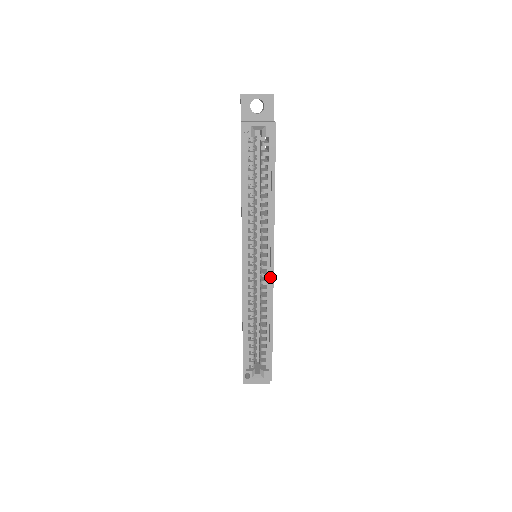
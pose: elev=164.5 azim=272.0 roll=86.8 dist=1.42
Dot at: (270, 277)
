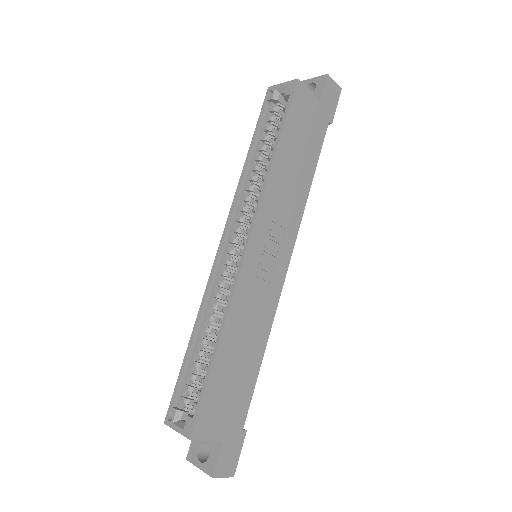
Dot at: (239, 264)
